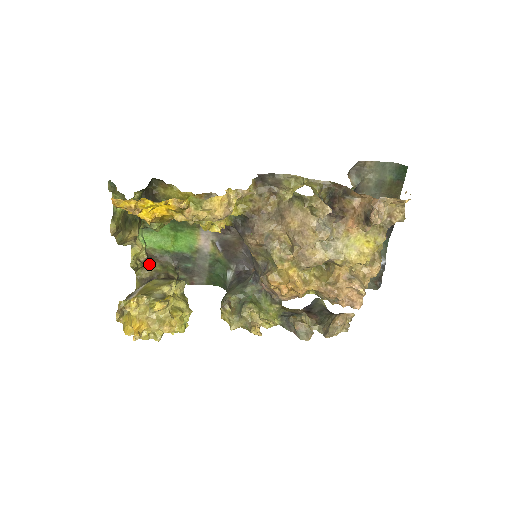
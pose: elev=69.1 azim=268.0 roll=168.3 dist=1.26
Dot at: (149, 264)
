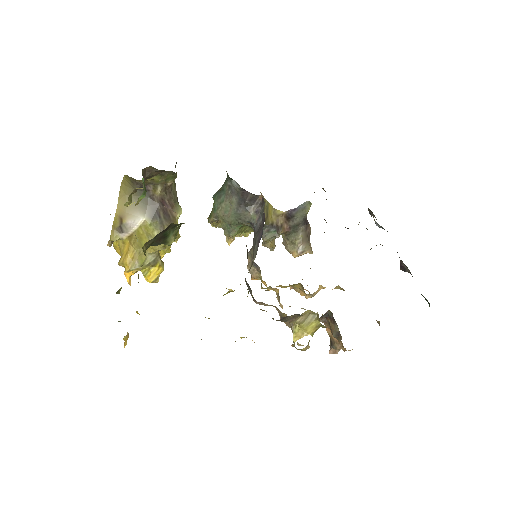
Dot at: occluded
